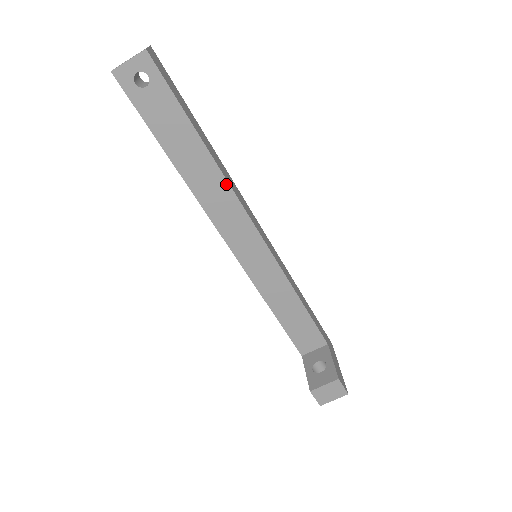
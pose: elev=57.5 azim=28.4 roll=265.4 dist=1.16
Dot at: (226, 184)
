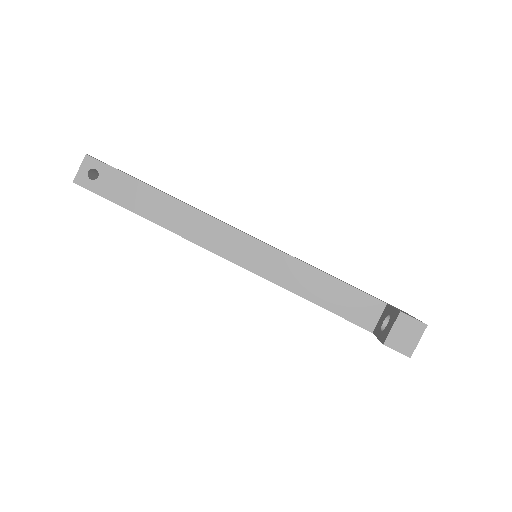
Dot at: (190, 208)
